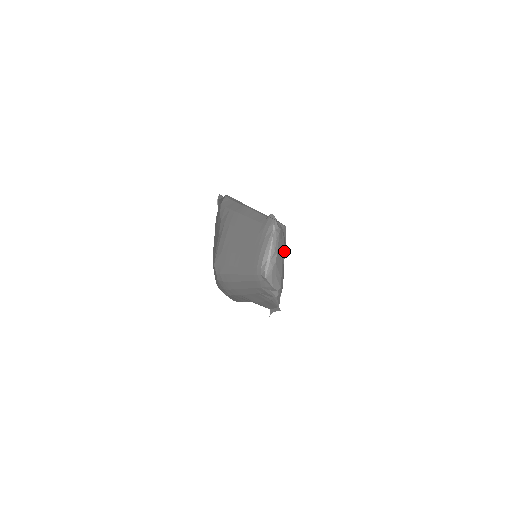
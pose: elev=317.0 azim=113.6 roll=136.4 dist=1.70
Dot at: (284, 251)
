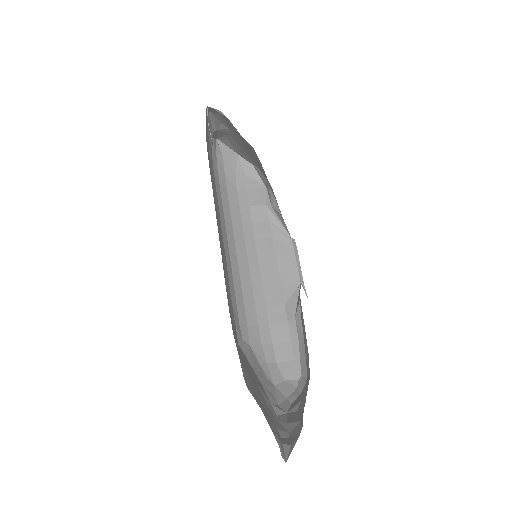
Dot at: occluded
